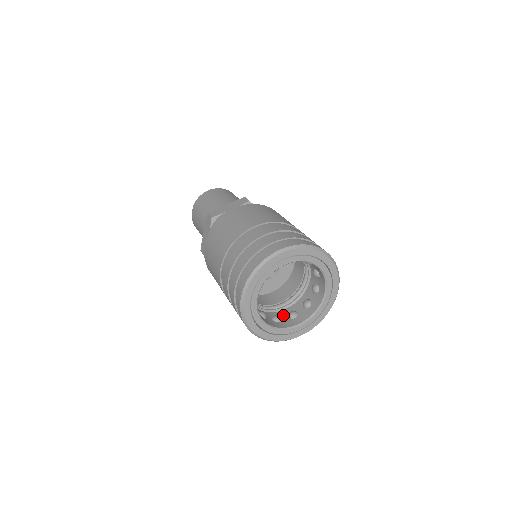
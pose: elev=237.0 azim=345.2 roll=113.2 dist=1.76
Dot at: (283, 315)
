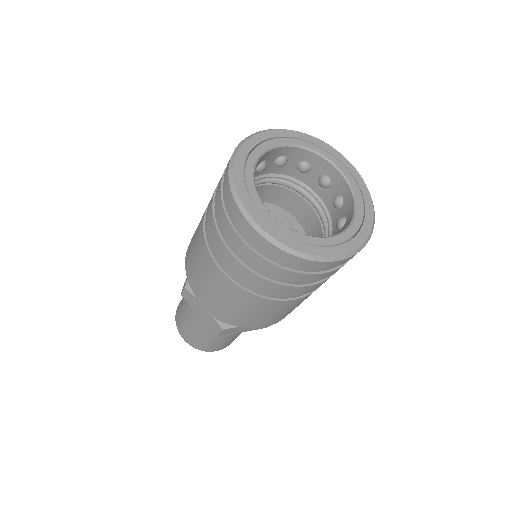
Dot at: occluded
